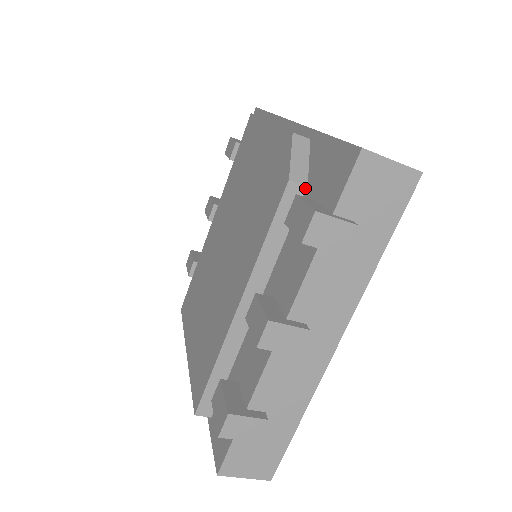
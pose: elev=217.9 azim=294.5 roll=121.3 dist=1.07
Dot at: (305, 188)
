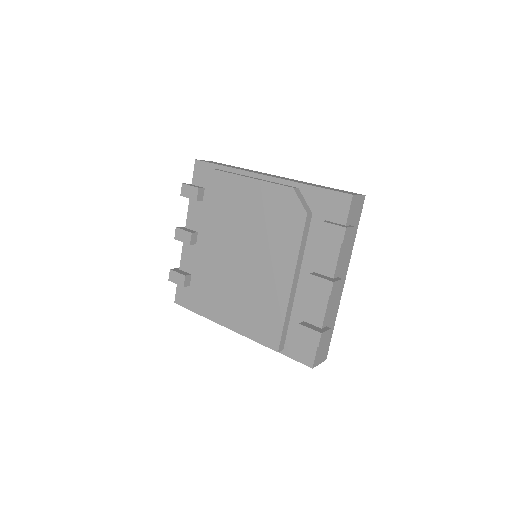
Dot at: (312, 215)
